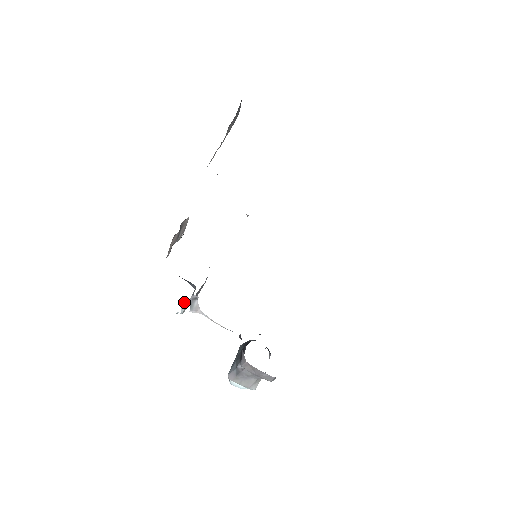
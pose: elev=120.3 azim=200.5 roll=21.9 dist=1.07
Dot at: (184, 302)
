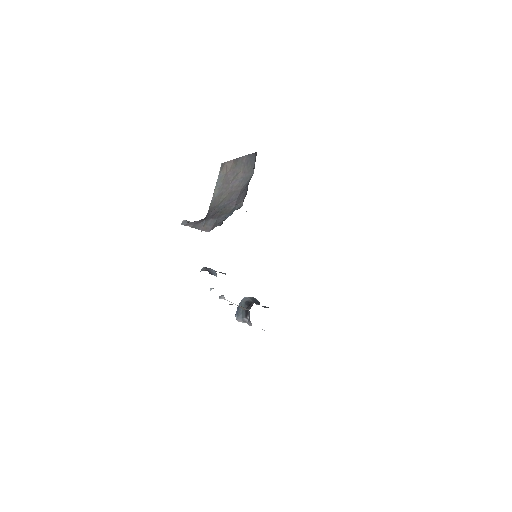
Dot at: (212, 288)
